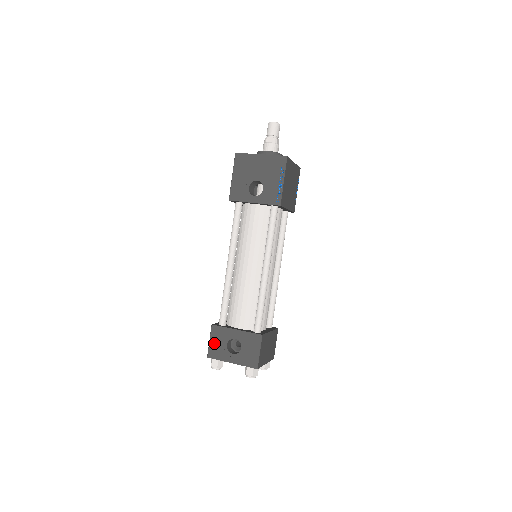
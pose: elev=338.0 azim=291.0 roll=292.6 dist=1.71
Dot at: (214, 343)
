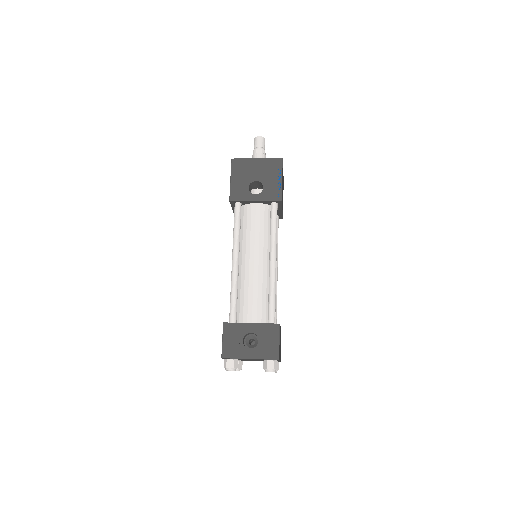
Dot at: (228, 341)
